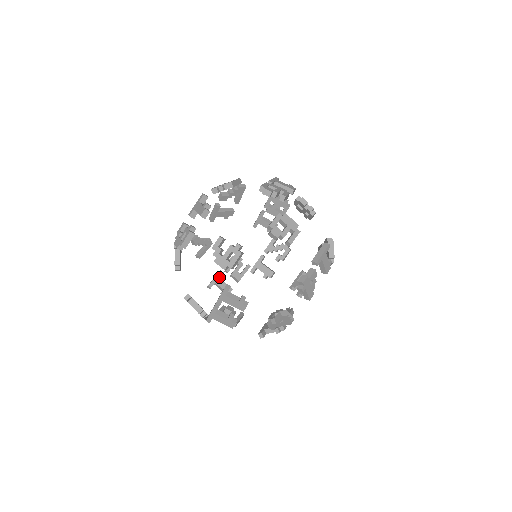
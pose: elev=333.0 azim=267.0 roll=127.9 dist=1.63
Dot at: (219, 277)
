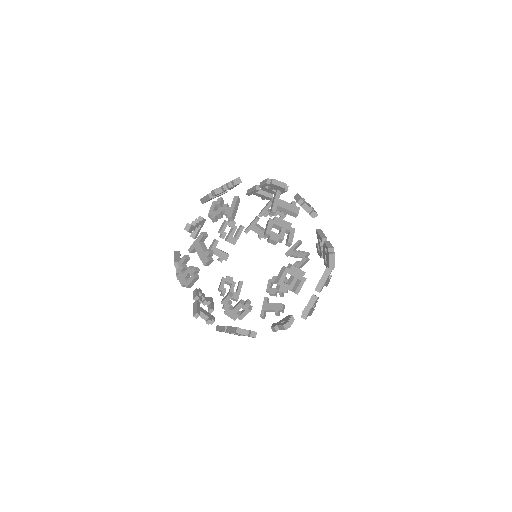
Dot at: (215, 247)
